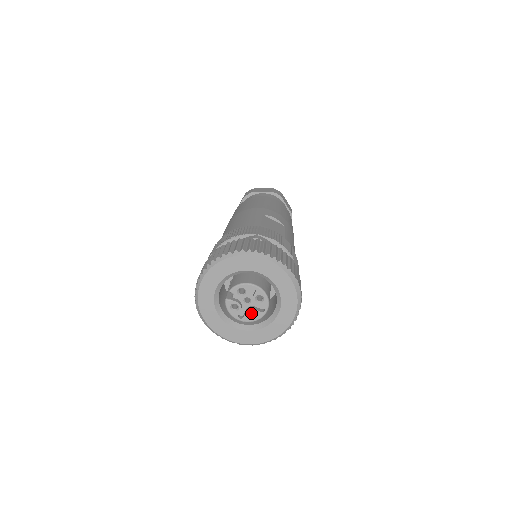
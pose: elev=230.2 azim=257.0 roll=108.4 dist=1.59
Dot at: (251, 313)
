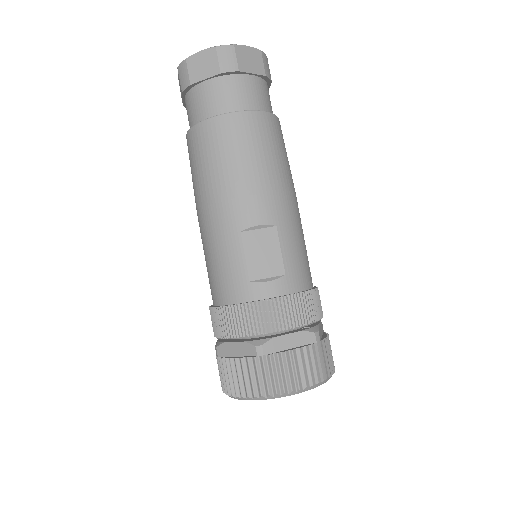
Dot at: occluded
